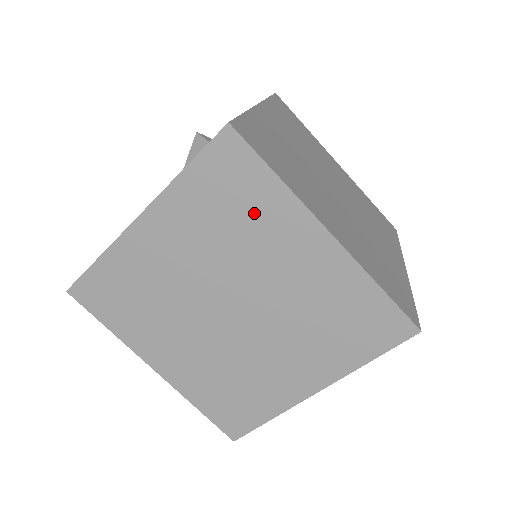
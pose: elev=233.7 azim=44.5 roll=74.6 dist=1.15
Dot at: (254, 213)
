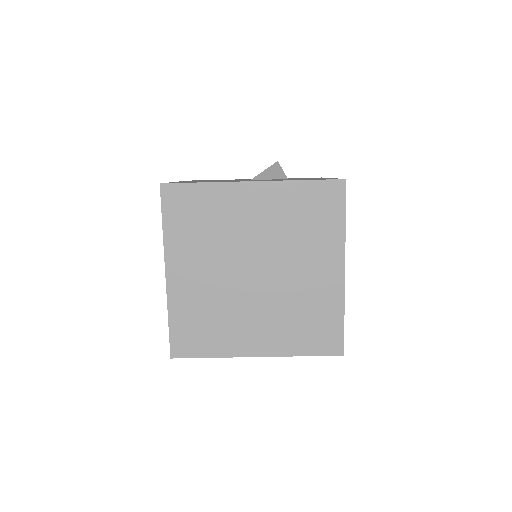
Dot at: (318, 231)
